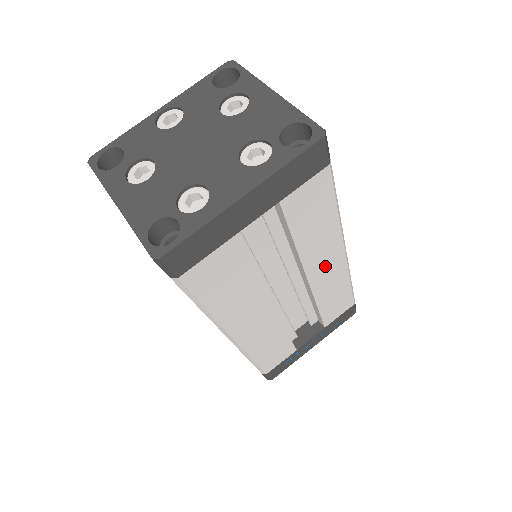
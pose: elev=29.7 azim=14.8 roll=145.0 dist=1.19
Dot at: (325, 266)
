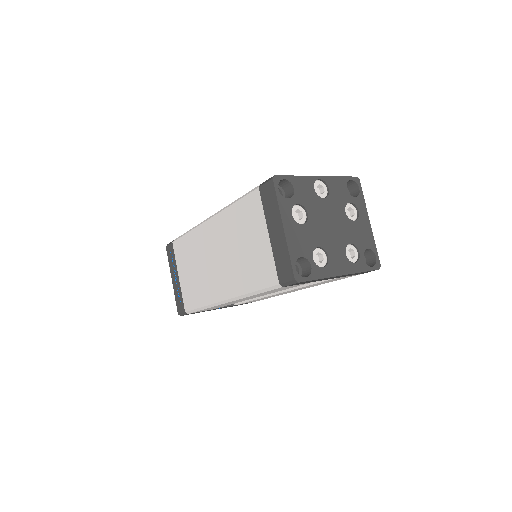
Dot at: (290, 291)
